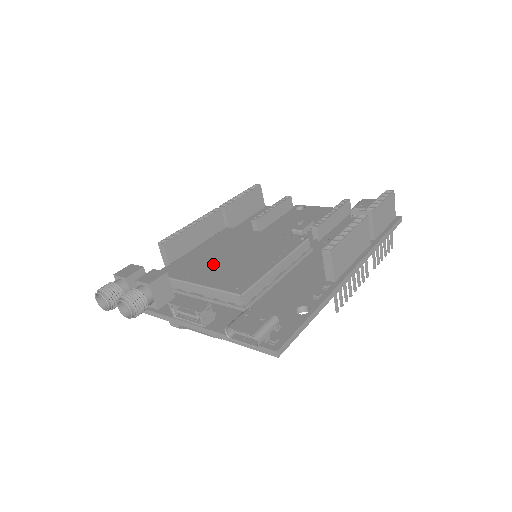
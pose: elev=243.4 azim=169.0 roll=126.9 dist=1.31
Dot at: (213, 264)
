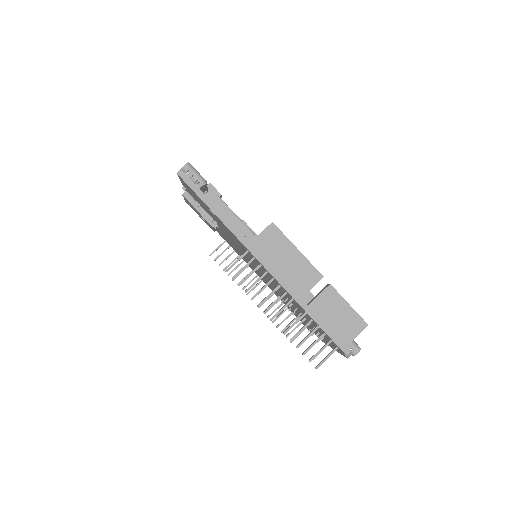
Dot at: occluded
